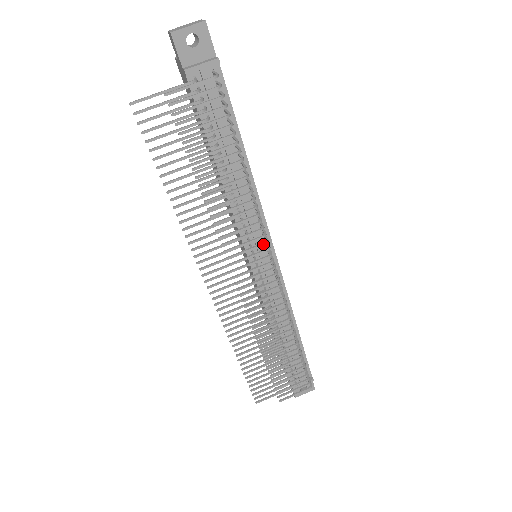
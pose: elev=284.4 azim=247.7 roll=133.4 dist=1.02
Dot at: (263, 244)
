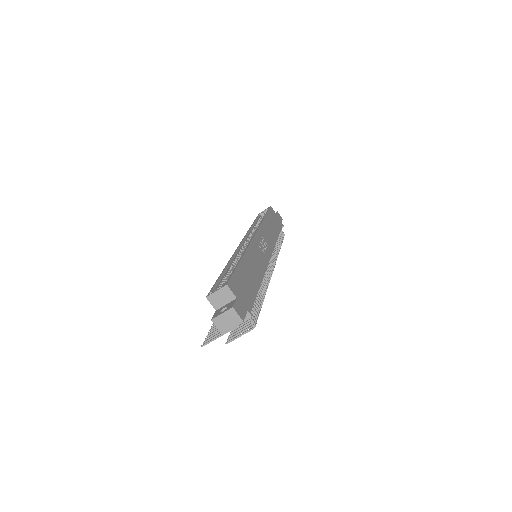
Dot at: occluded
